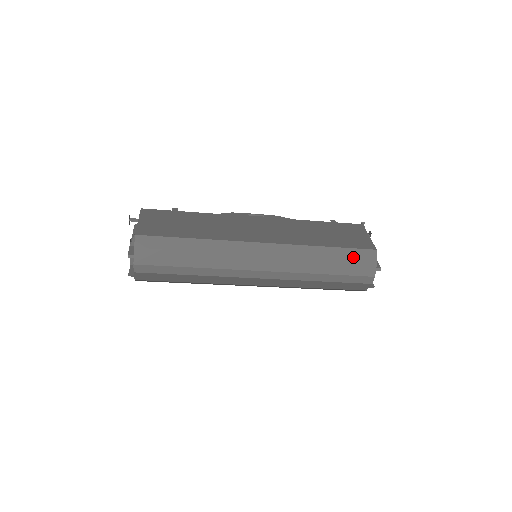
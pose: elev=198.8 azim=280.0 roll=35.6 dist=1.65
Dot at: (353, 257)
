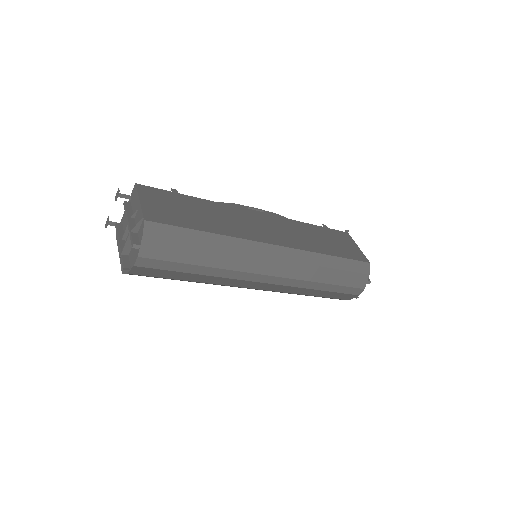
Dot at: (352, 268)
